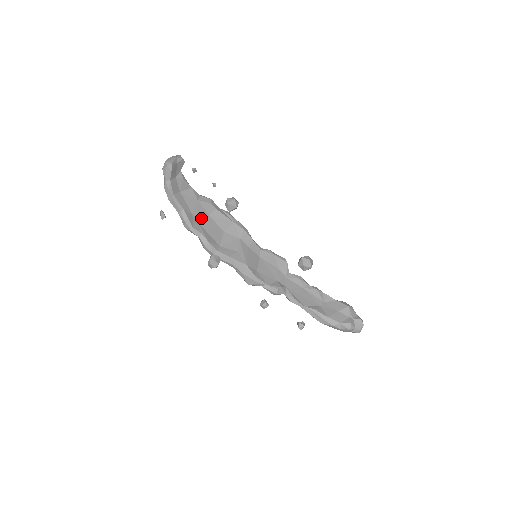
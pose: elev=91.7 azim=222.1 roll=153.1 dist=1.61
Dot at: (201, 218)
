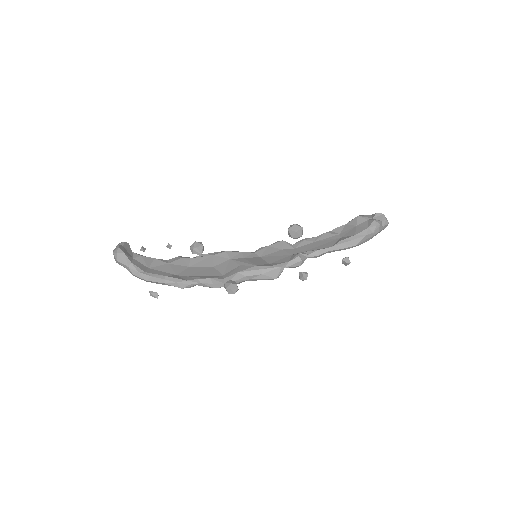
Dot at: (186, 273)
